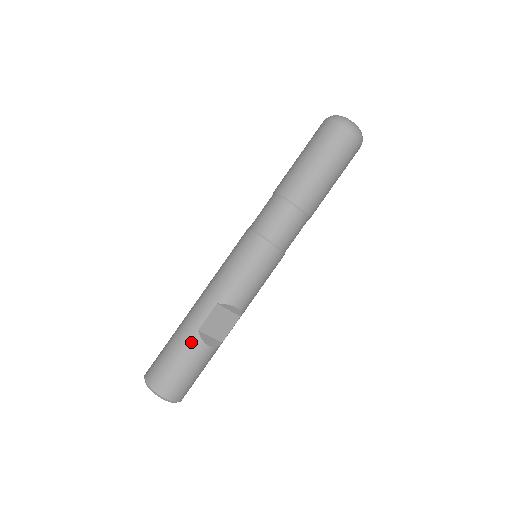
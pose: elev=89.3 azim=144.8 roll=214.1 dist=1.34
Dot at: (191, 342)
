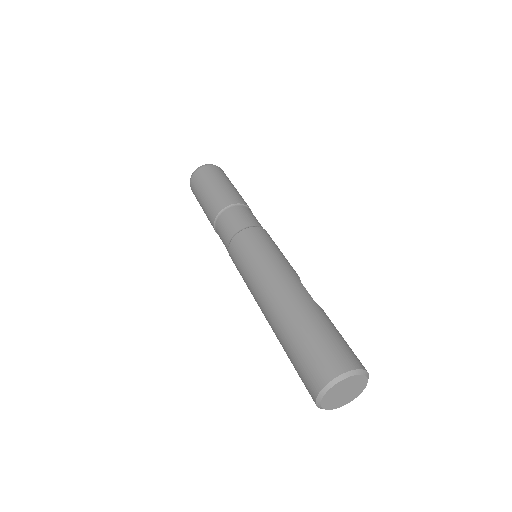
Dot at: (323, 313)
